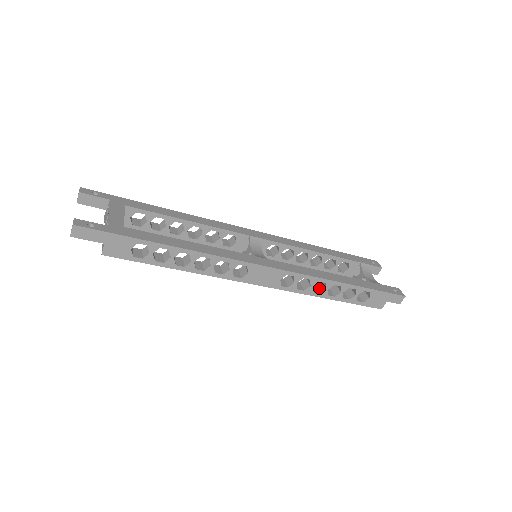
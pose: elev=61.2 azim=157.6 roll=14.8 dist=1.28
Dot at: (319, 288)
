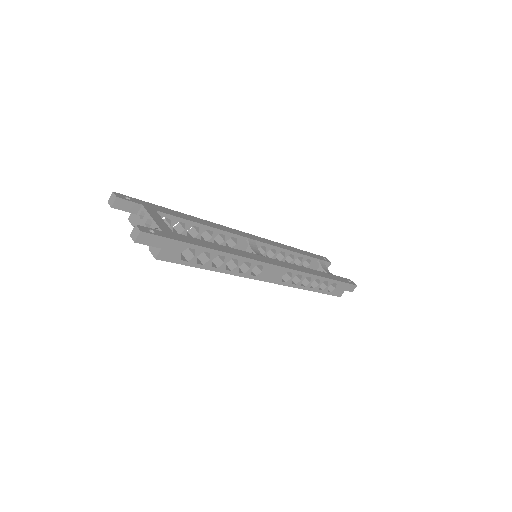
Dot at: (303, 282)
